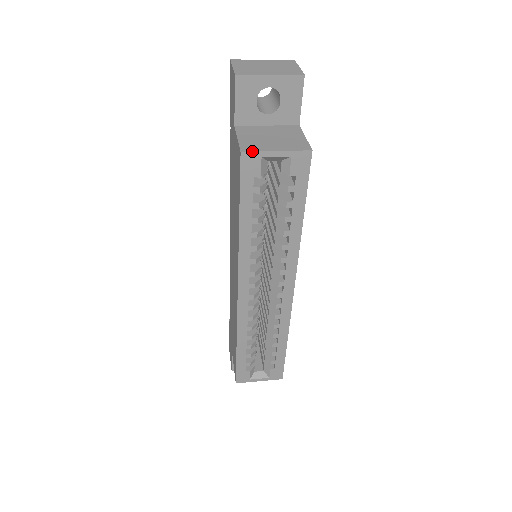
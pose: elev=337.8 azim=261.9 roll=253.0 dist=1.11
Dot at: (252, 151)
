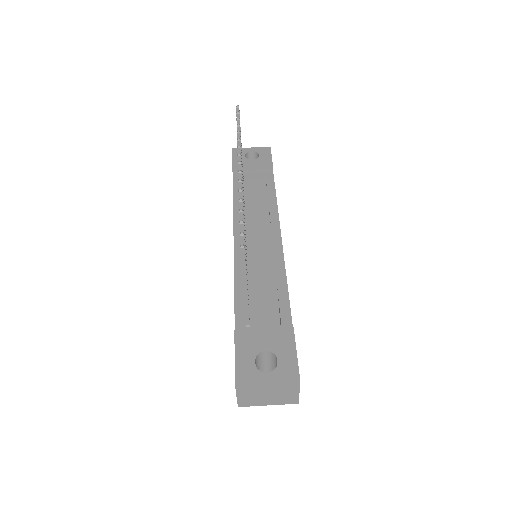
Dot at: occluded
